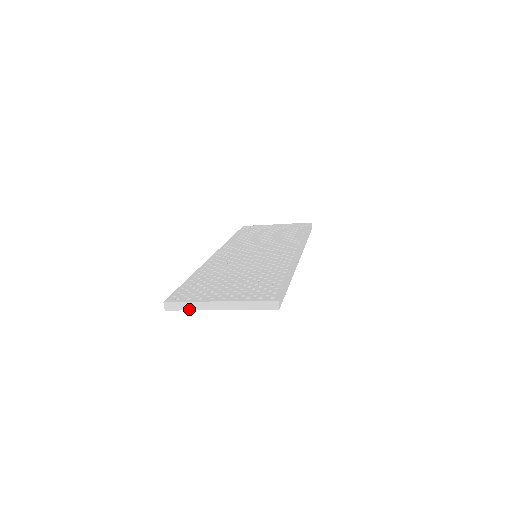
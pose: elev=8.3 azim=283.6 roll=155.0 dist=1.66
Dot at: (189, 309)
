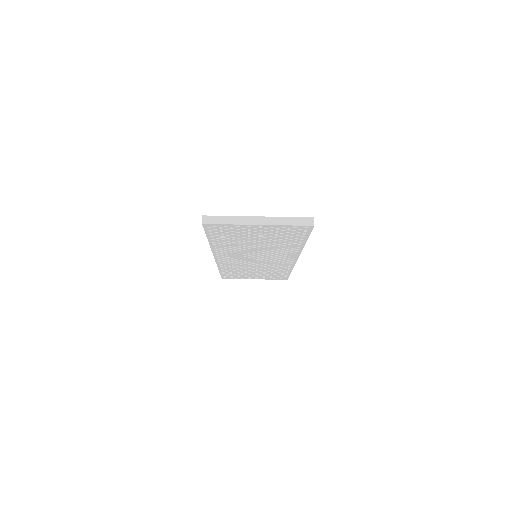
Dot at: (227, 223)
